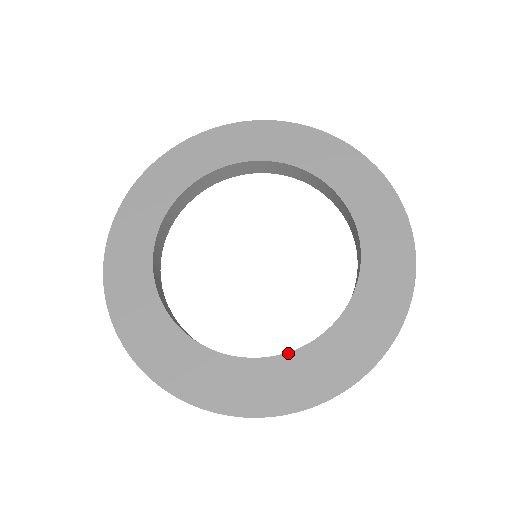
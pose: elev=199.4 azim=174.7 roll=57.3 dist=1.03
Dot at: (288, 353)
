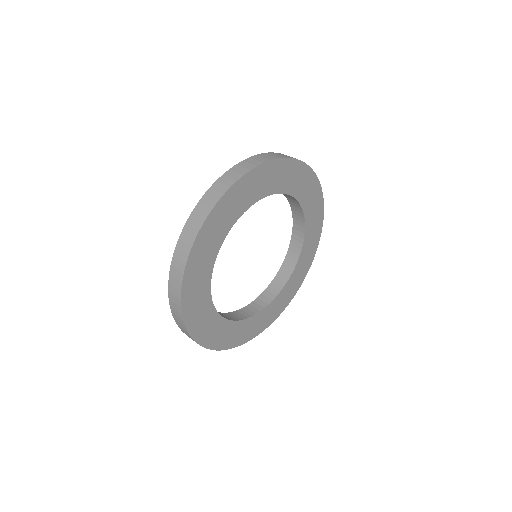
Dot at: (274, 300)
